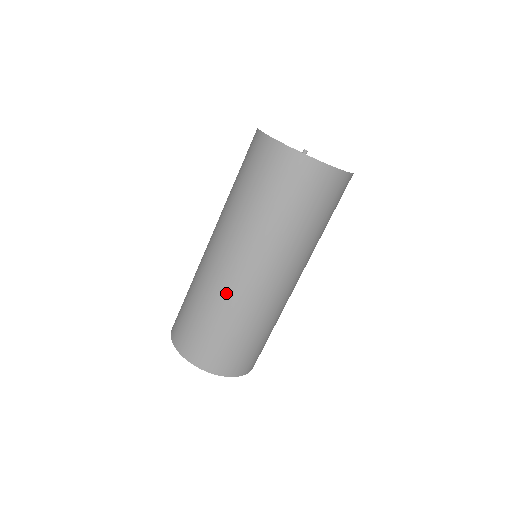
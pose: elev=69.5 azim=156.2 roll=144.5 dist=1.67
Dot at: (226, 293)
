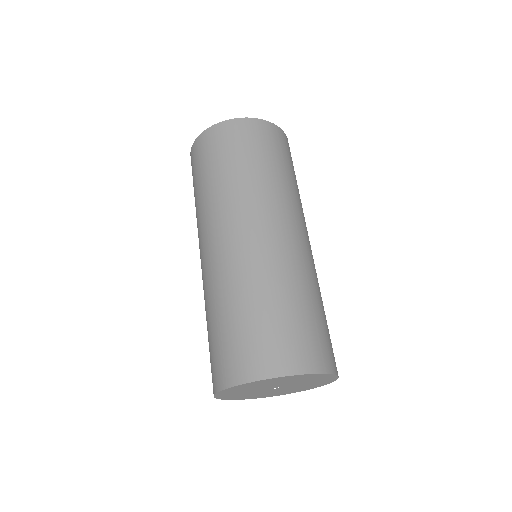
Dot at: (248, 266)
